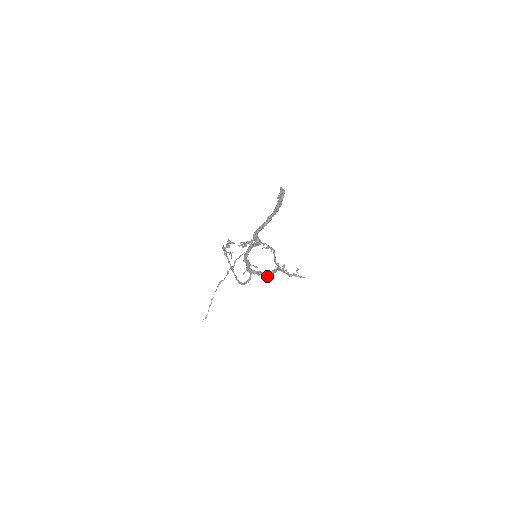
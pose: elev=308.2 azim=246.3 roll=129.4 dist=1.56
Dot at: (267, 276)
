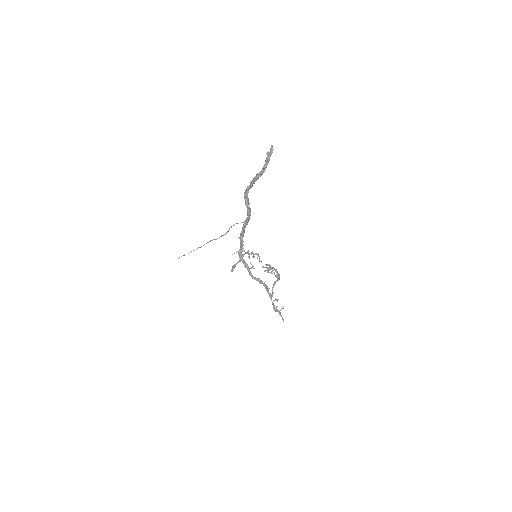
Dot at: (250, 275)
